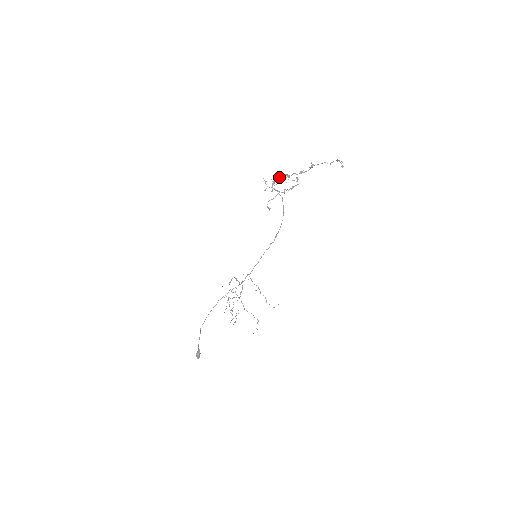
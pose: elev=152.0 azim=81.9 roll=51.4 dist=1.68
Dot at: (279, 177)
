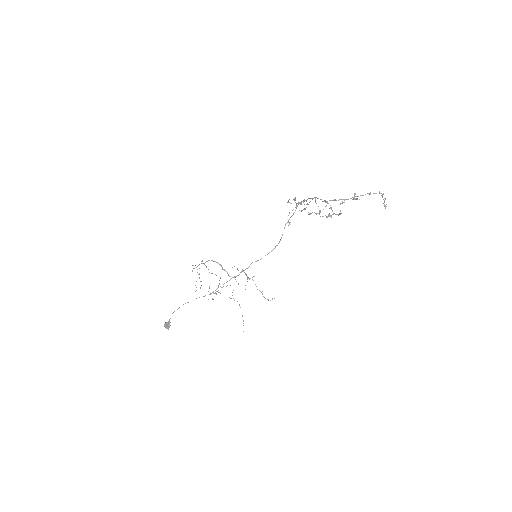
Dot at: occluded
